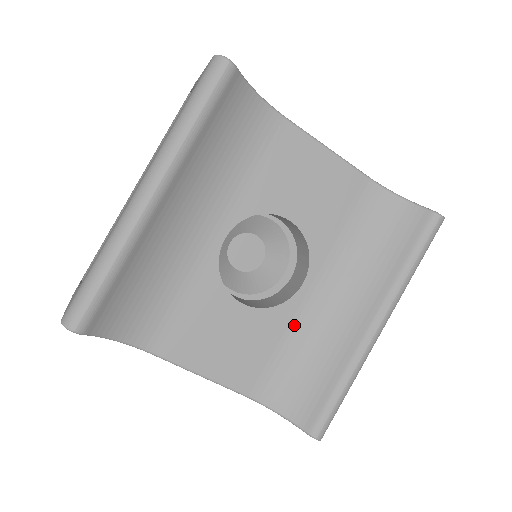
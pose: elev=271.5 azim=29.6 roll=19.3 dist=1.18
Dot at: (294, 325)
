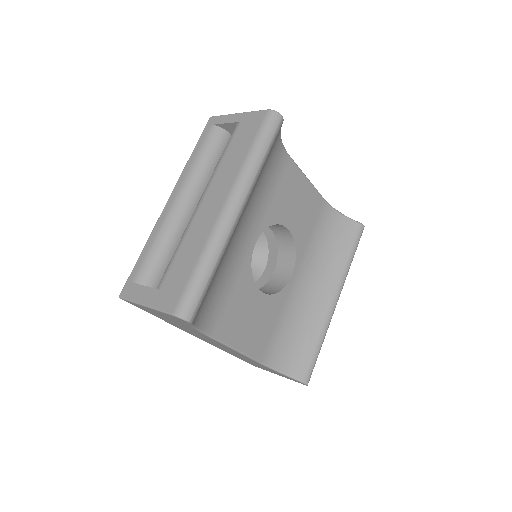
Dot at: (287, 305)
